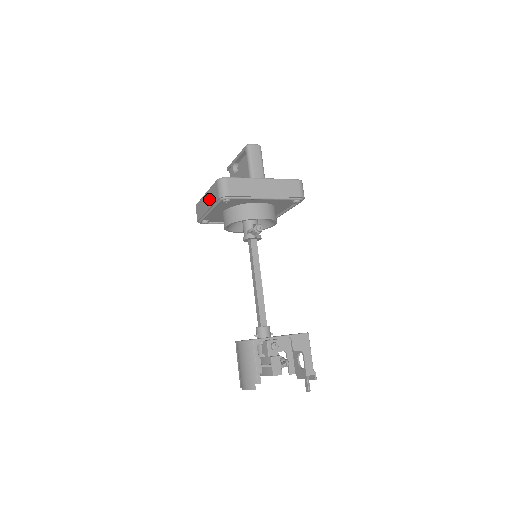
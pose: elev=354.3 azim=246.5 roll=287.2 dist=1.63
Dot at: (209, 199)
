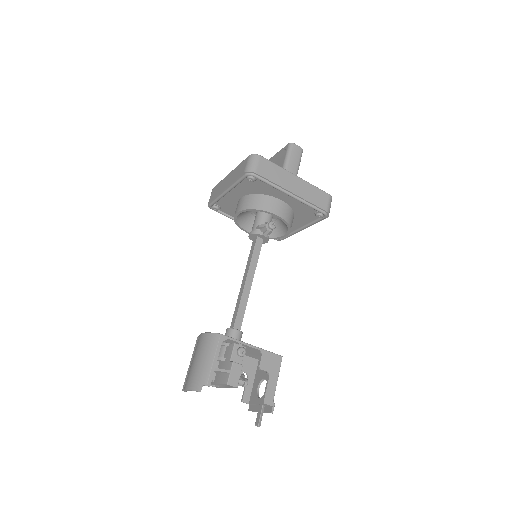
Dot at: (232, 176)
